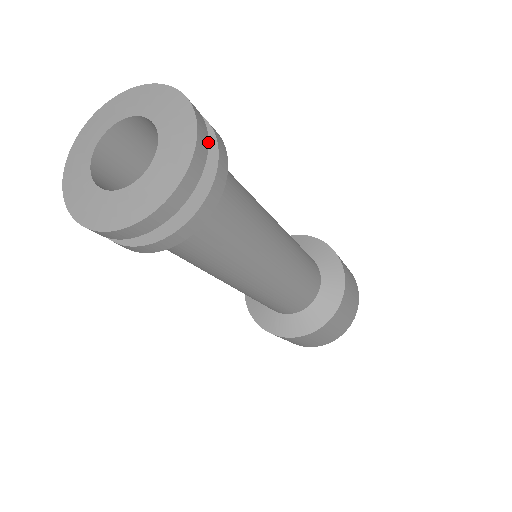
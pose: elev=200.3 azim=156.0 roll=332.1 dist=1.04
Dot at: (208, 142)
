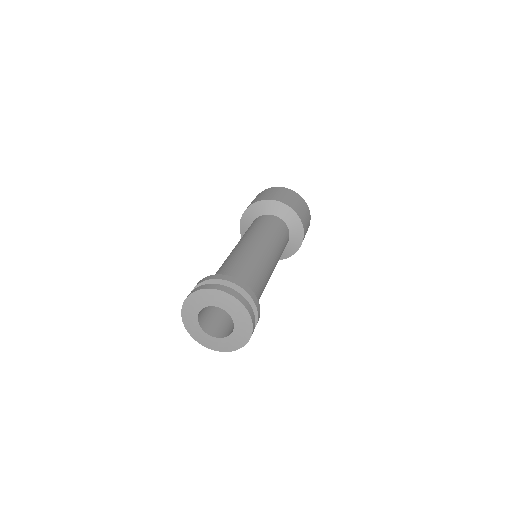
Dot at: (253, 311)
